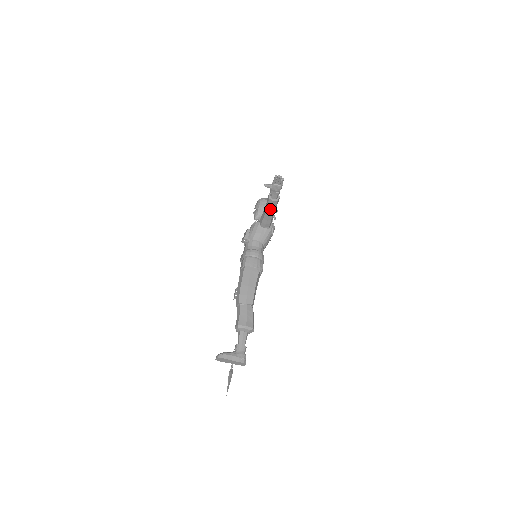
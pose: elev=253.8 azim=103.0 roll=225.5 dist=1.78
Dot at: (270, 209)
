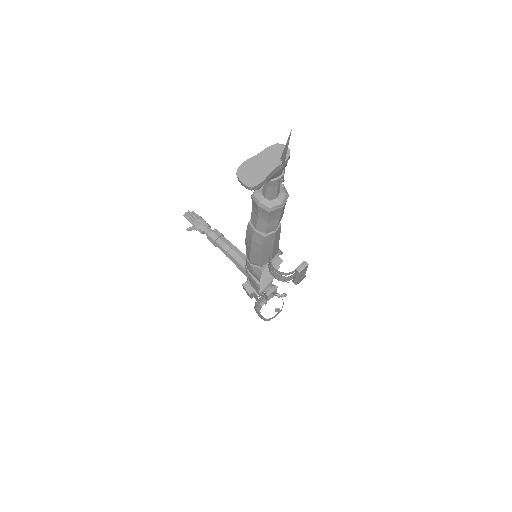
Dot at: (224, 243)
